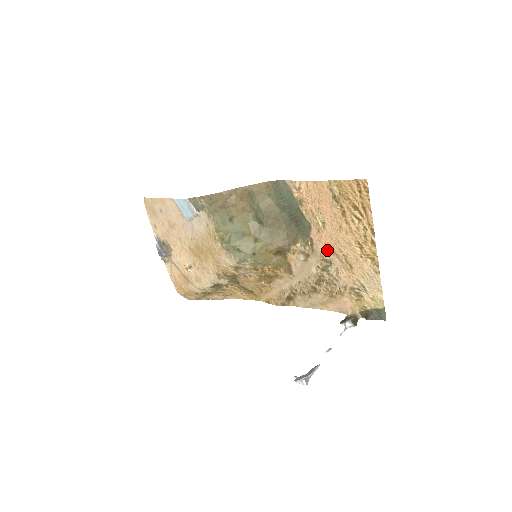
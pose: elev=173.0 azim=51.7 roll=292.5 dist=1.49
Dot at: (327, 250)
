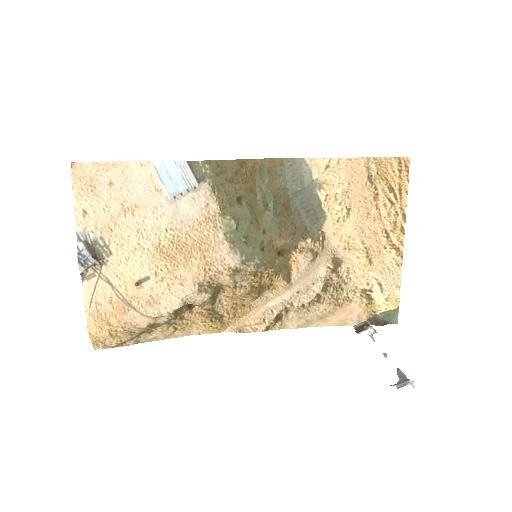
Dot at: (341, 245)
